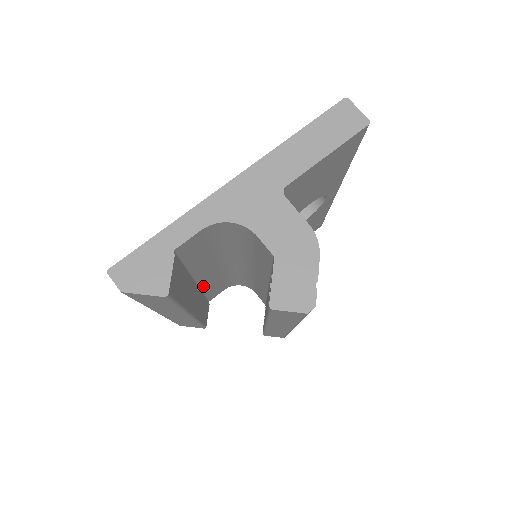
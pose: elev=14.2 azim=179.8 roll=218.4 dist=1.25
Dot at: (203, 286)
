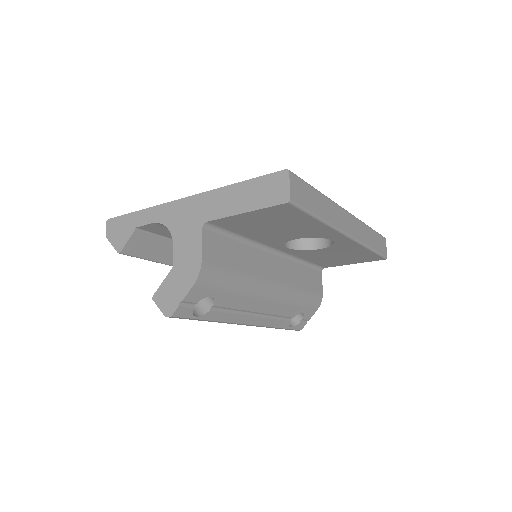
Dot at: occluded
